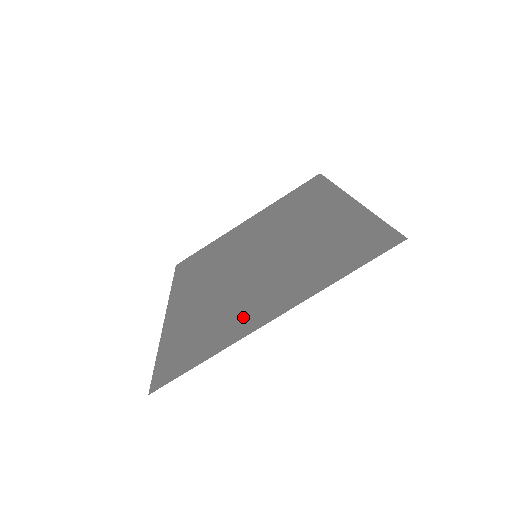
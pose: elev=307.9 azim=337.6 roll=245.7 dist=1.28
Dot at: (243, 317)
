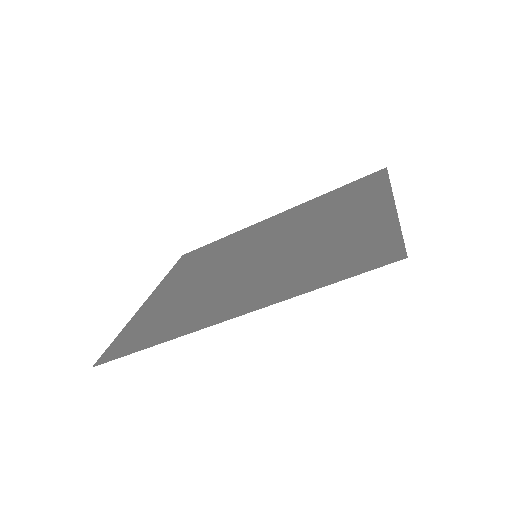
Dot at: (362, 223)
